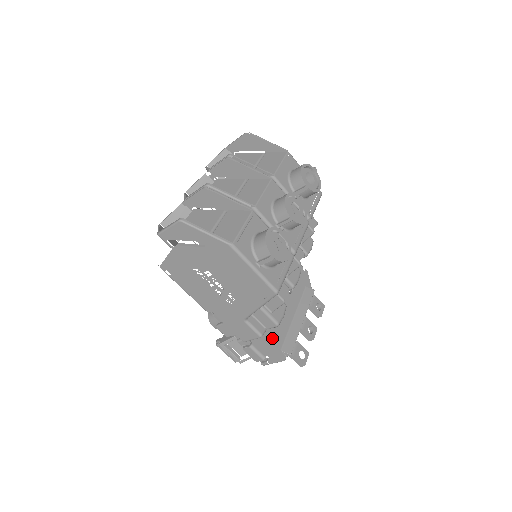
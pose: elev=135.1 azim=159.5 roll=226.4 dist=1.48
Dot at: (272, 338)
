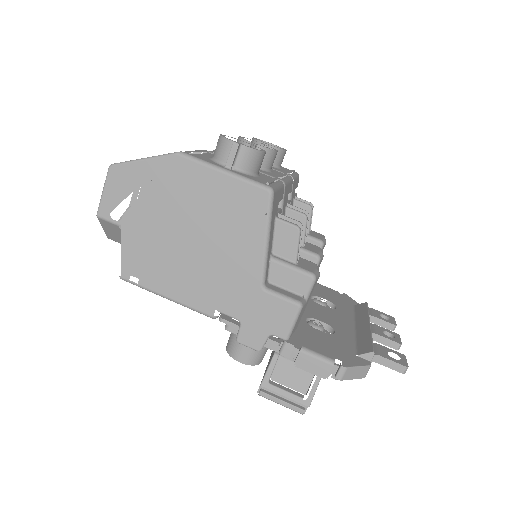
Dot at: (333, 343)
